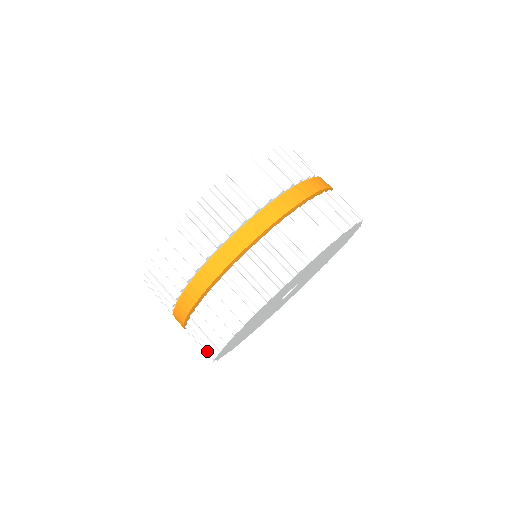
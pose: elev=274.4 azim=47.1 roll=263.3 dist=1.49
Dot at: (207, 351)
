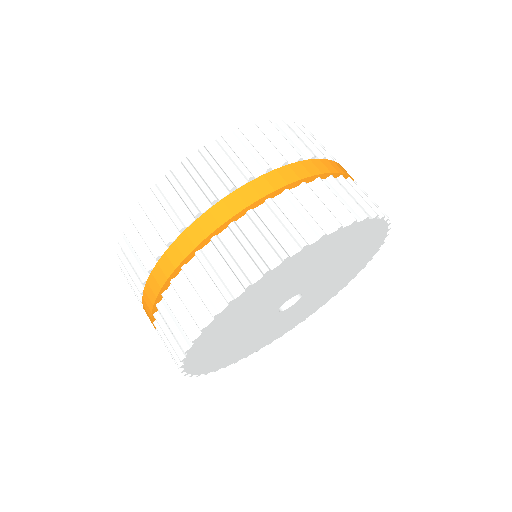
Dot at: (178, 339)
